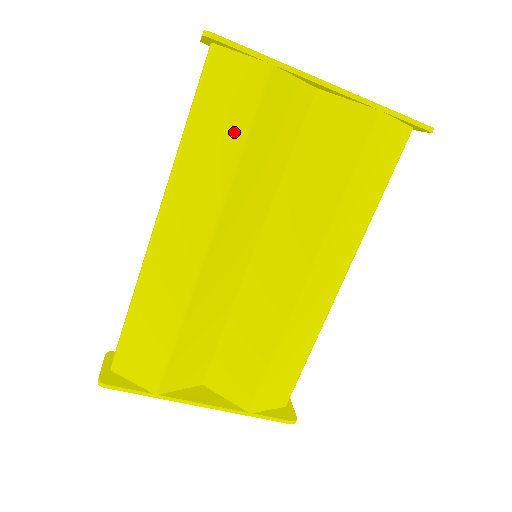
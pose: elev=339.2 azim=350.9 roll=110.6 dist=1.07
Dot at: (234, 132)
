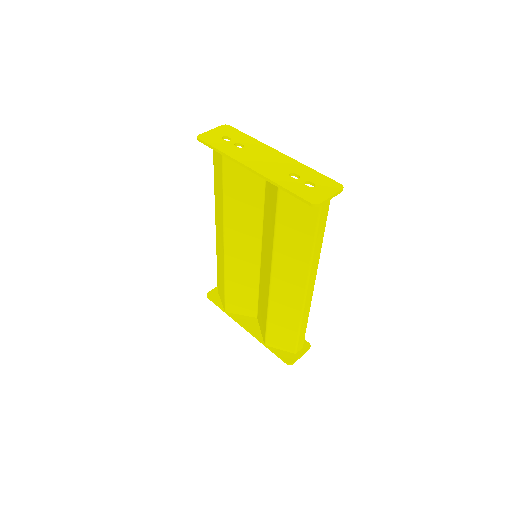
Dot at: (221, 188)
